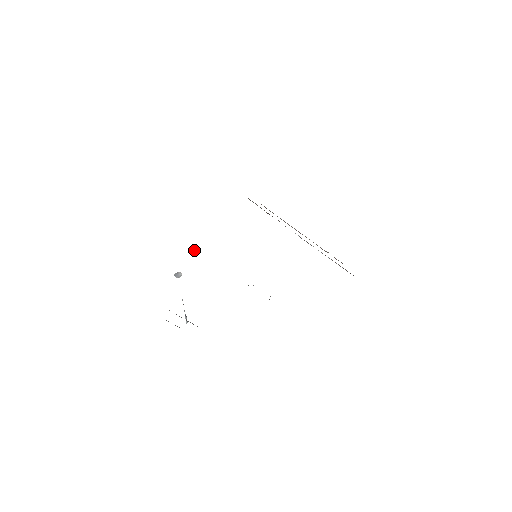
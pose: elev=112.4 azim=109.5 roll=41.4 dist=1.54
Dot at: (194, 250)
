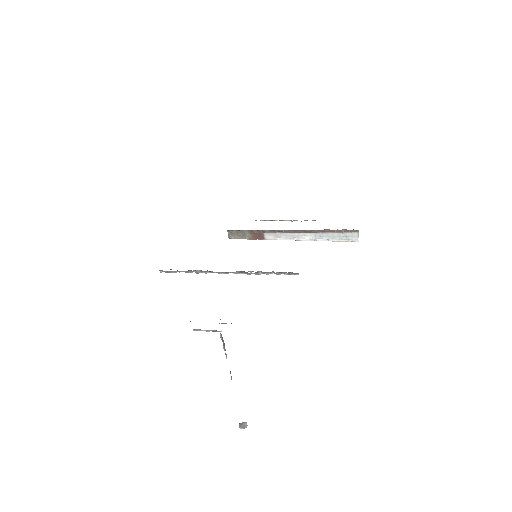
Dot at: (197, 270)
